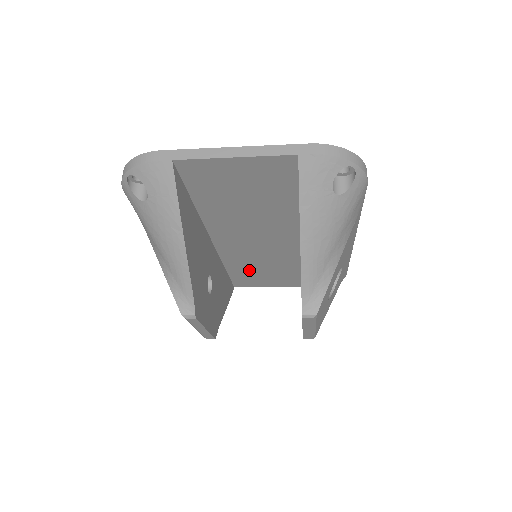
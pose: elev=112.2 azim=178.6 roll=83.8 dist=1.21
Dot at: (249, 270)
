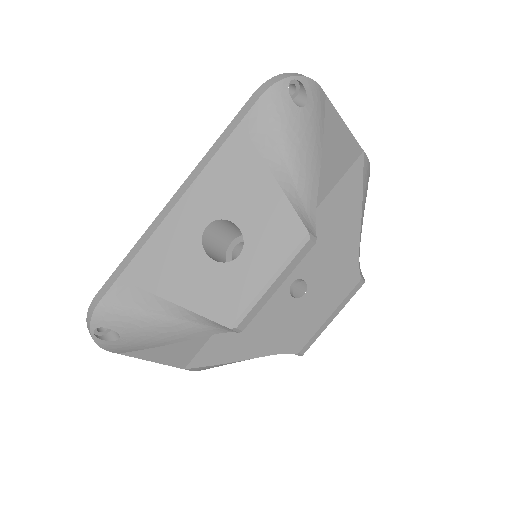
Dot at: occluded
